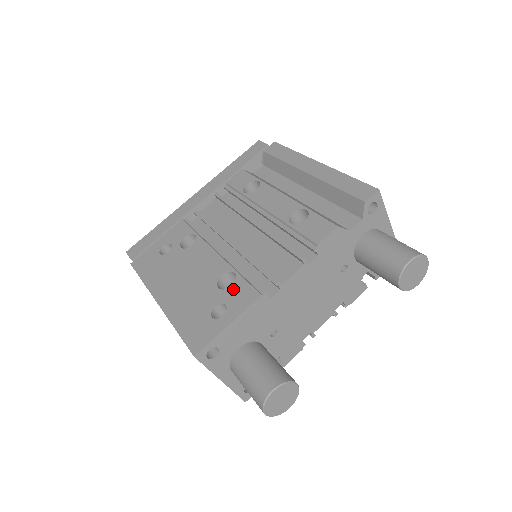
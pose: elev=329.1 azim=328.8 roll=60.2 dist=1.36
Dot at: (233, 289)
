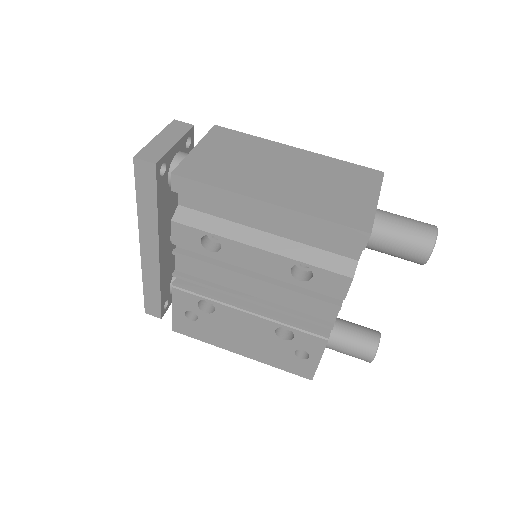
Dot at: (298, 340)
